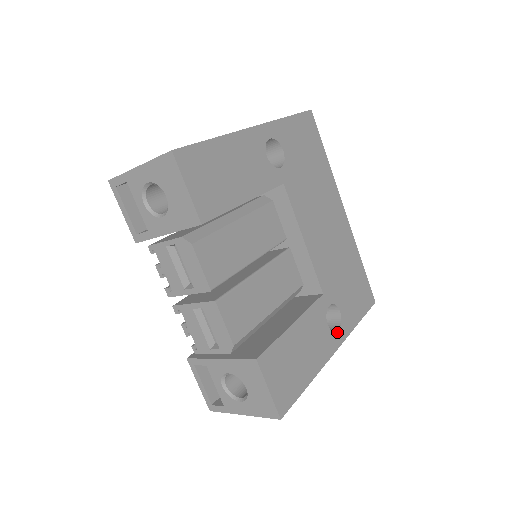
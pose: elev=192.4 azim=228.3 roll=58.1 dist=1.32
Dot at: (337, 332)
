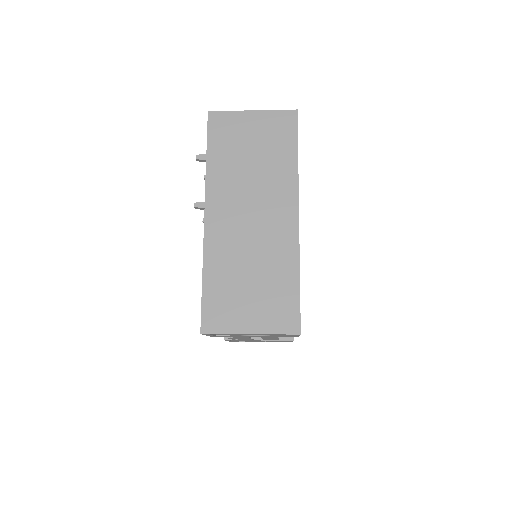
Dot at: occluded
